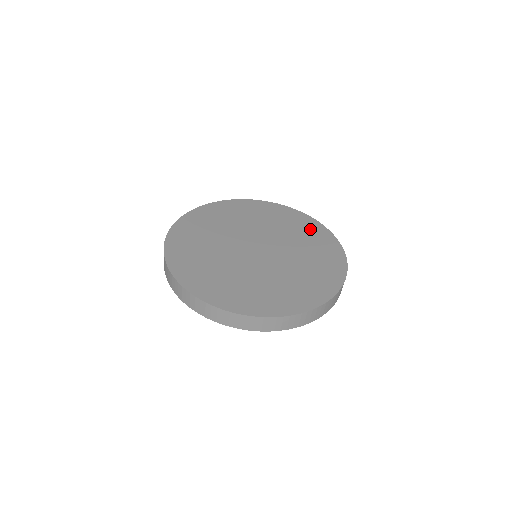
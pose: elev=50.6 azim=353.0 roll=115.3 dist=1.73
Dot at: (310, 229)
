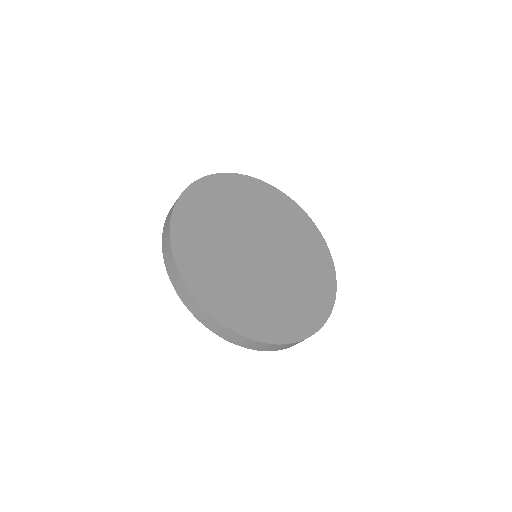
Dot at: (322, 275)
